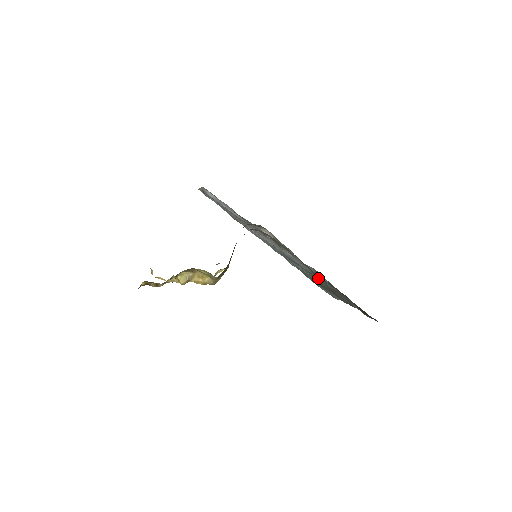
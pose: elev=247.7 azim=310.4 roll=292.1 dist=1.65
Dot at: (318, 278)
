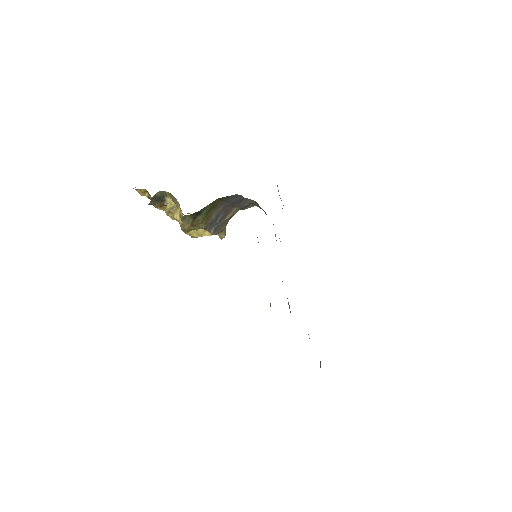
Dot at: occluded
